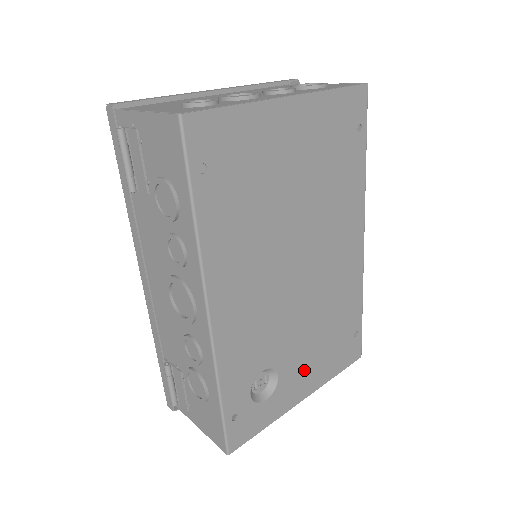
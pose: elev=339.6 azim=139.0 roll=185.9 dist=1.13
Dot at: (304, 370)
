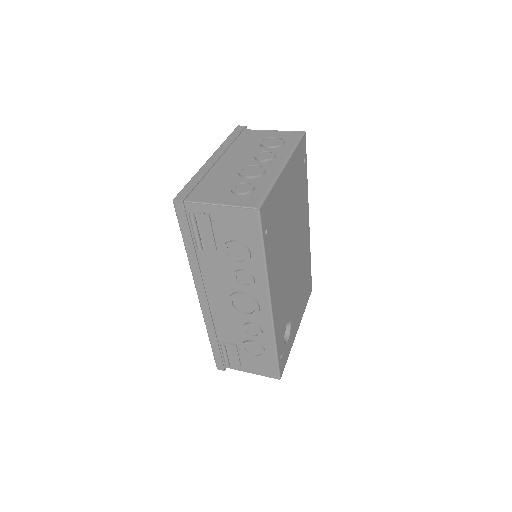
Dot at: (297, 313)
